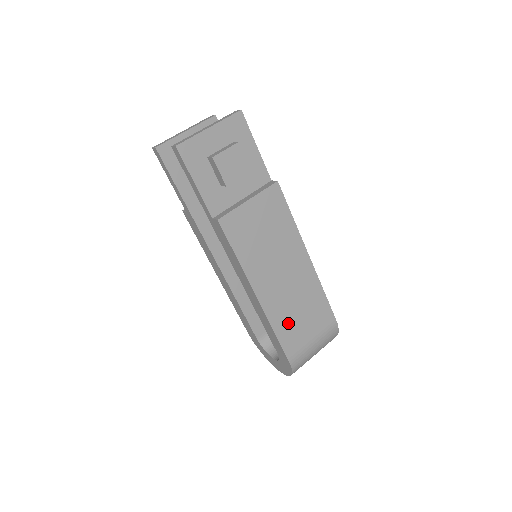
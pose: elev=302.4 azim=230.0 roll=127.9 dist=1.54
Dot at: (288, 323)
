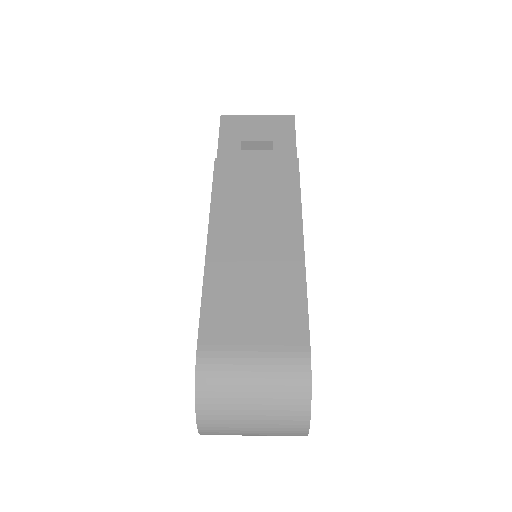
Dot at: (228, 296)
